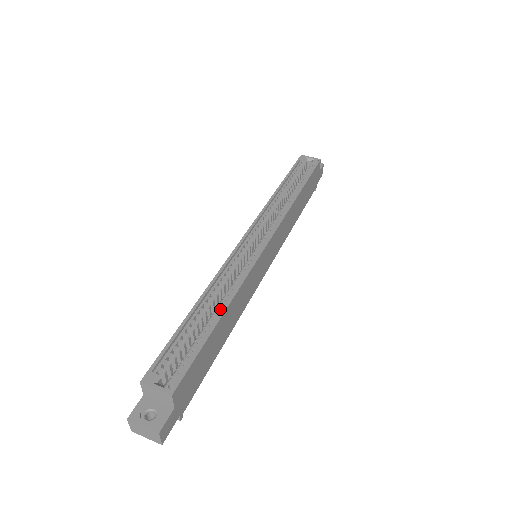
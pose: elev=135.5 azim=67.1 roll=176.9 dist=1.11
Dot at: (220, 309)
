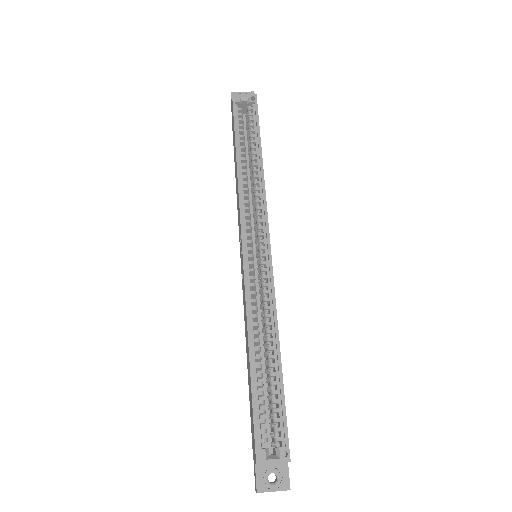
Dot at: (273, 349)
